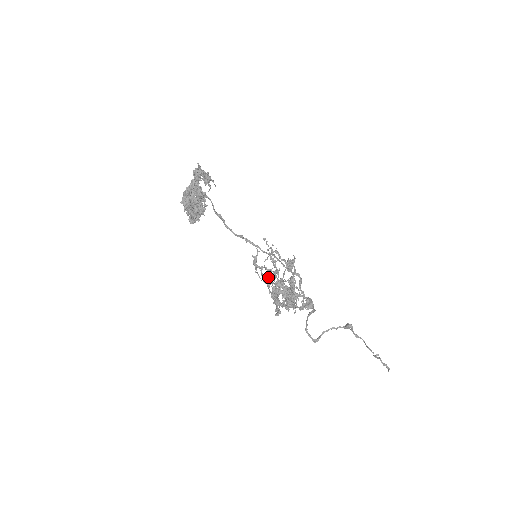
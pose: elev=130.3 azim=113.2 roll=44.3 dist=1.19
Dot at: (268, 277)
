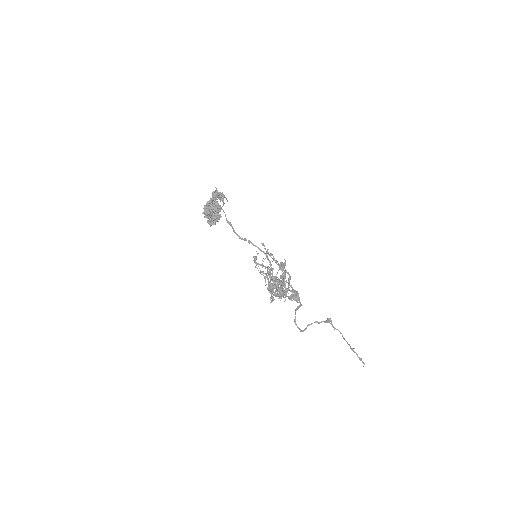
Dot at: occluded
